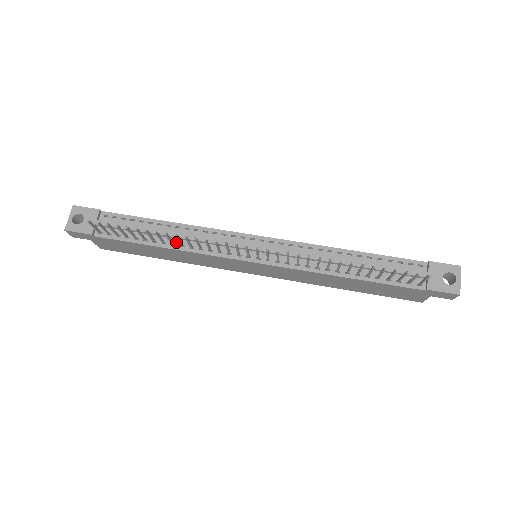
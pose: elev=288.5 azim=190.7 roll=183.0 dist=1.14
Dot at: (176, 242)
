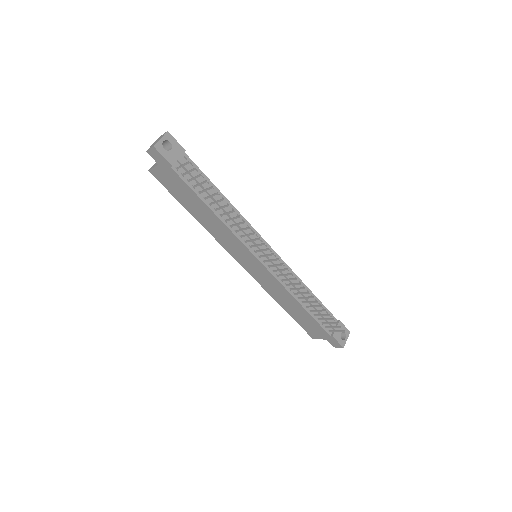
Dot at: (223, 215)
